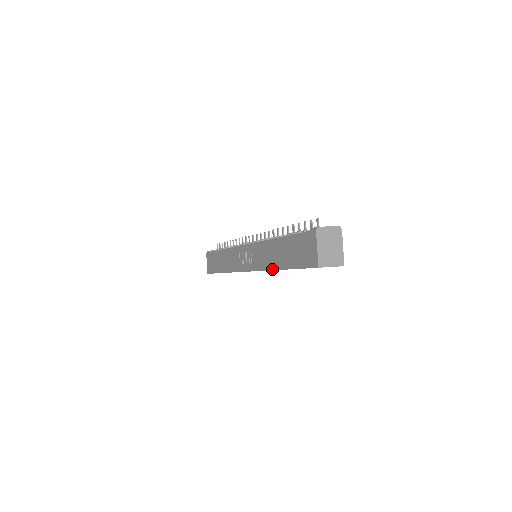
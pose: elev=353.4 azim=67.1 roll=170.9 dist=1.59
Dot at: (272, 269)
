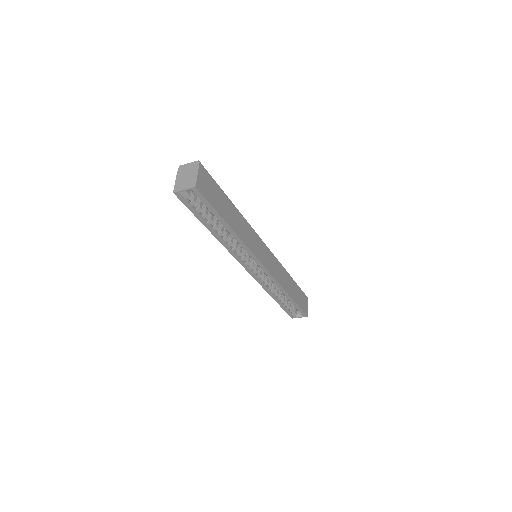
Dot at: (218, 240)
